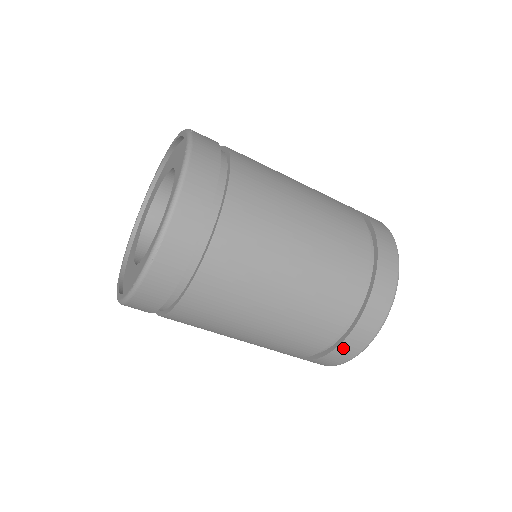
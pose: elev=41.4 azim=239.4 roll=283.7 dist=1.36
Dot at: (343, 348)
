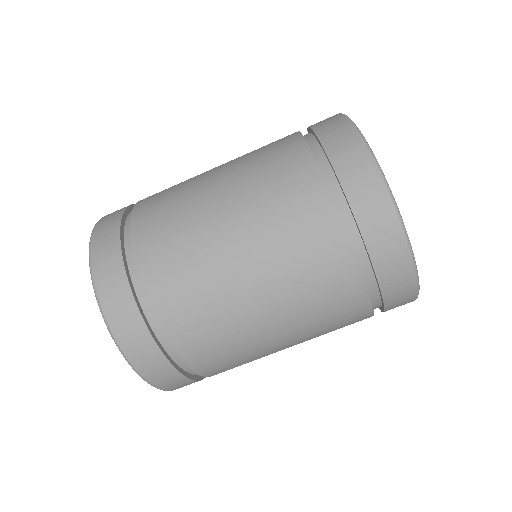
Dot at: (369, 227)
